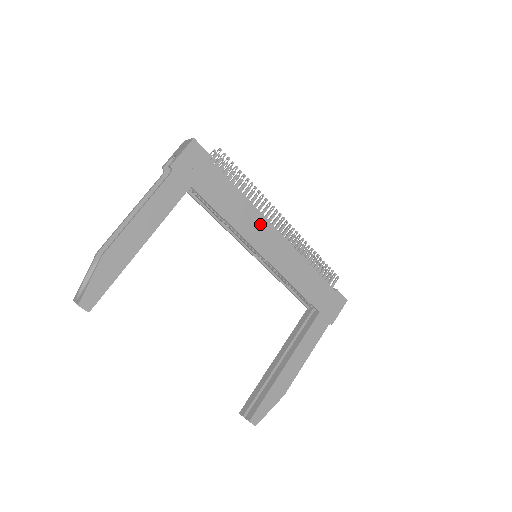
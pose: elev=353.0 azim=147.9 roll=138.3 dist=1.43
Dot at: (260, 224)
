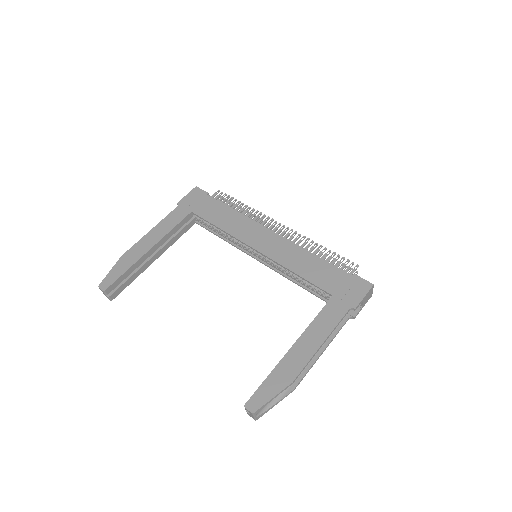
Dot at: (252, 228)
